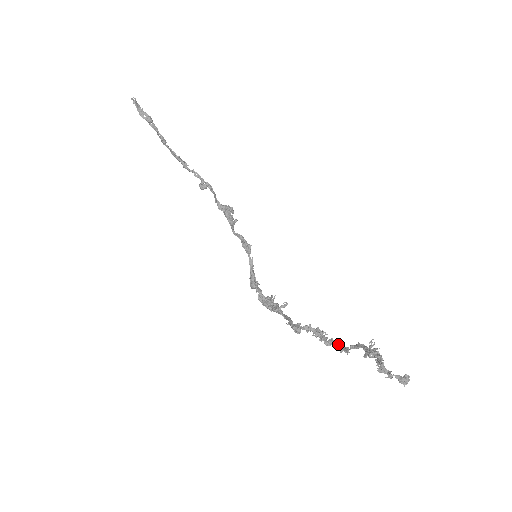
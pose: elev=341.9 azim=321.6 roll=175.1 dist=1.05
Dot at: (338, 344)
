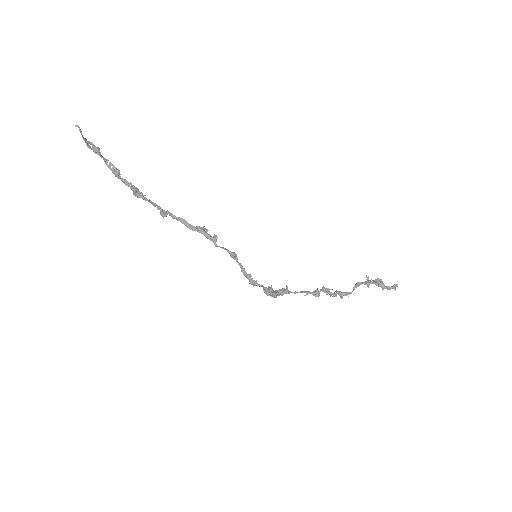
Dot at: (341, 292)
